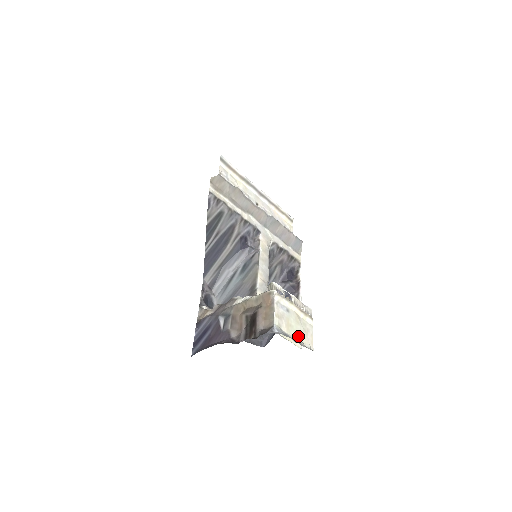
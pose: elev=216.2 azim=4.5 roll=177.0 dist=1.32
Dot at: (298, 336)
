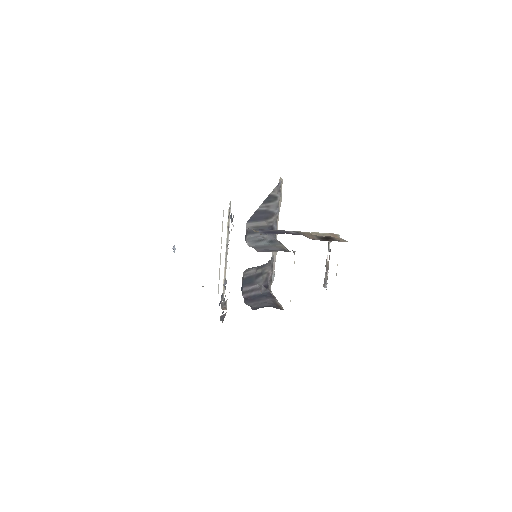
Dot at: occluded
